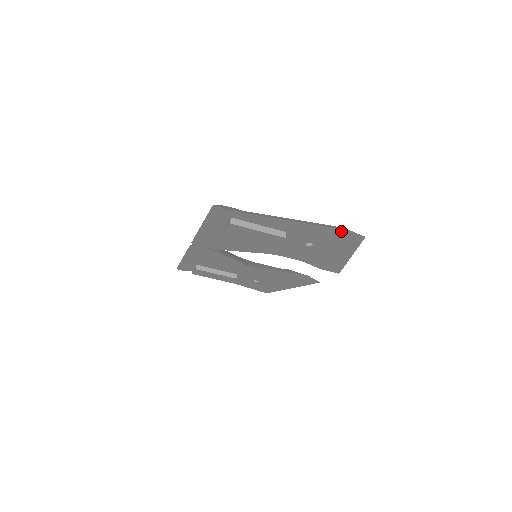
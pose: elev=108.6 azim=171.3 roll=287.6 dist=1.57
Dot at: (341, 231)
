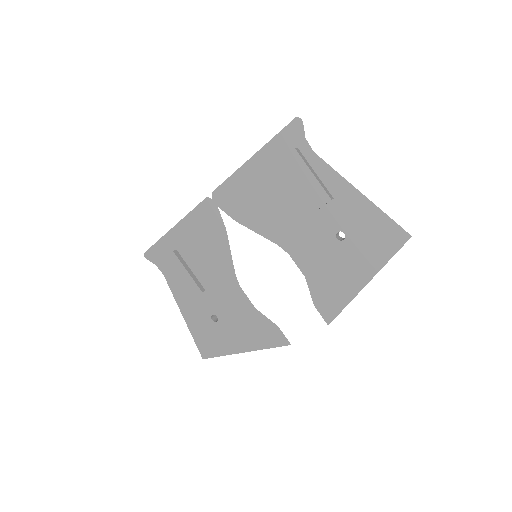
Dot at: (389, 221)
